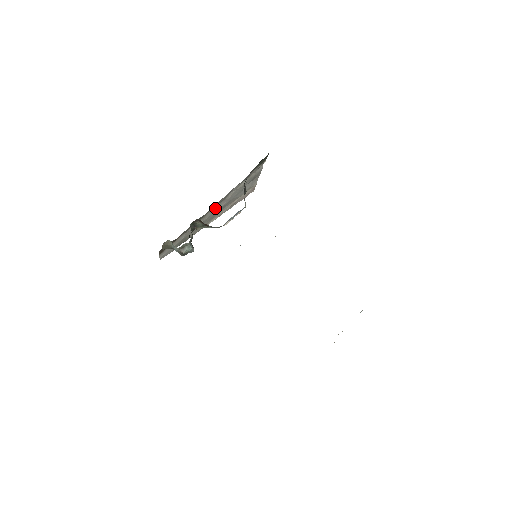
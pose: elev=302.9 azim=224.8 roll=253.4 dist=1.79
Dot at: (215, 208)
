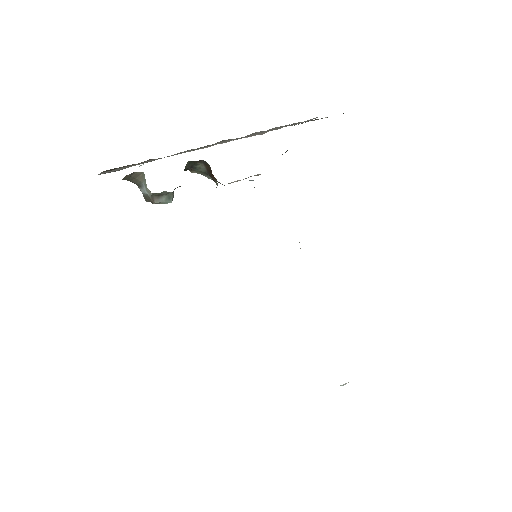
Dot at: (221, 141)
